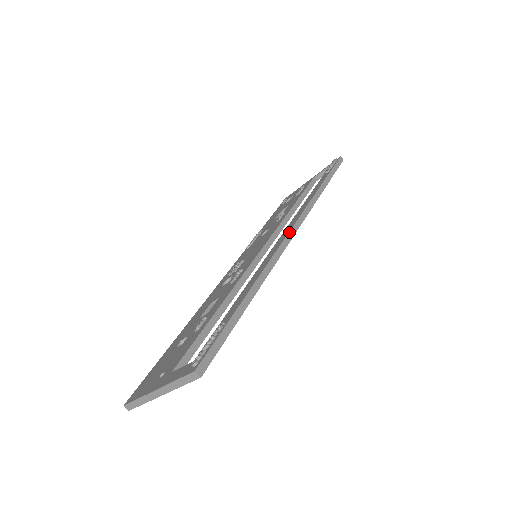
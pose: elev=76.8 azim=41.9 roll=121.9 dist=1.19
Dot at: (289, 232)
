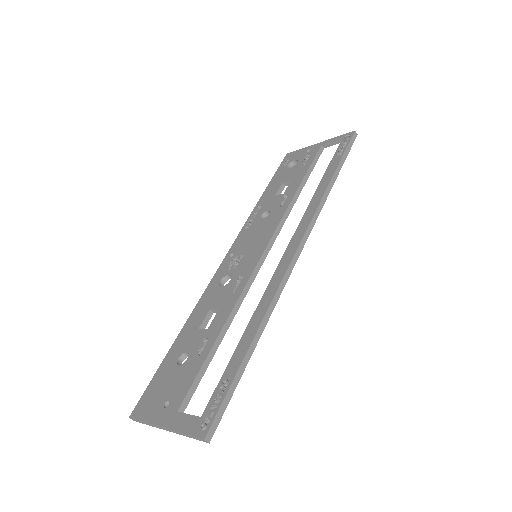
Dot at: (295, 254)
